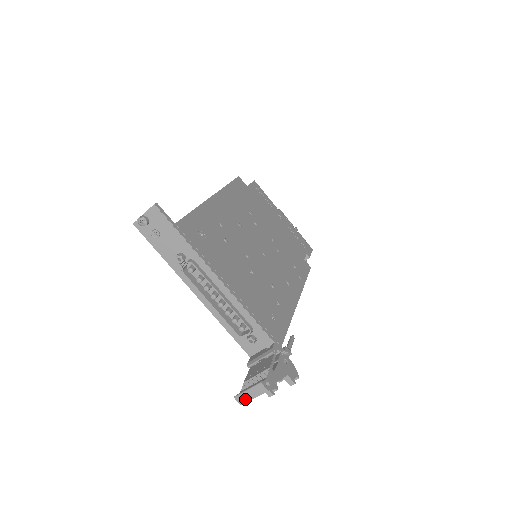
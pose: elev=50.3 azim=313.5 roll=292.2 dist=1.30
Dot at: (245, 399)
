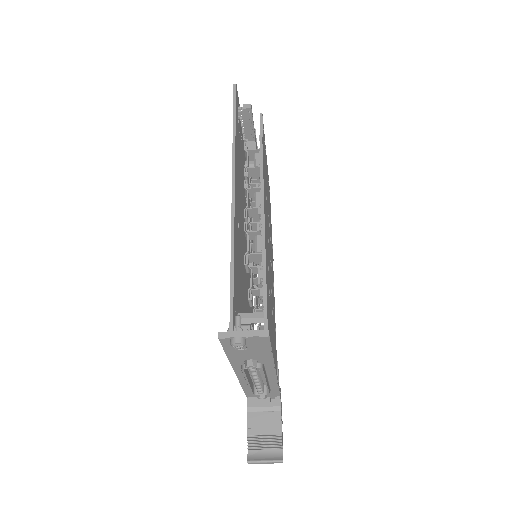
Dot at: (257, 463)
